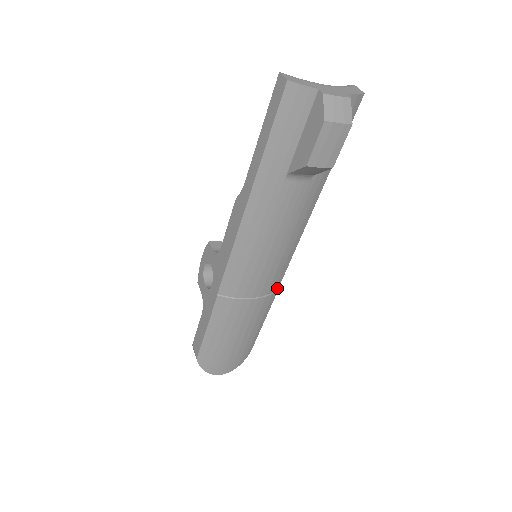
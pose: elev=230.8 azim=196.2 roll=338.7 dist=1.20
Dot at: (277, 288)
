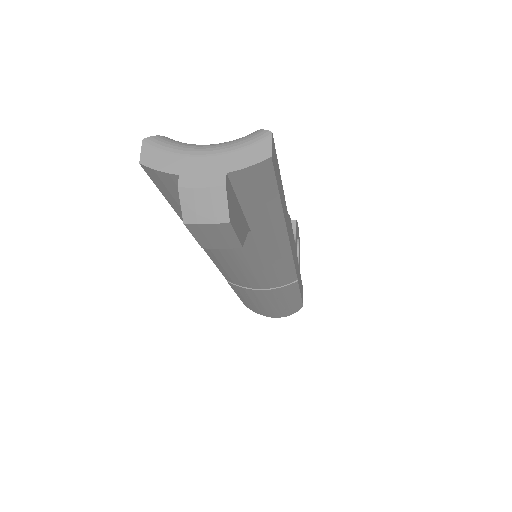
Dot at: (295, 279)
